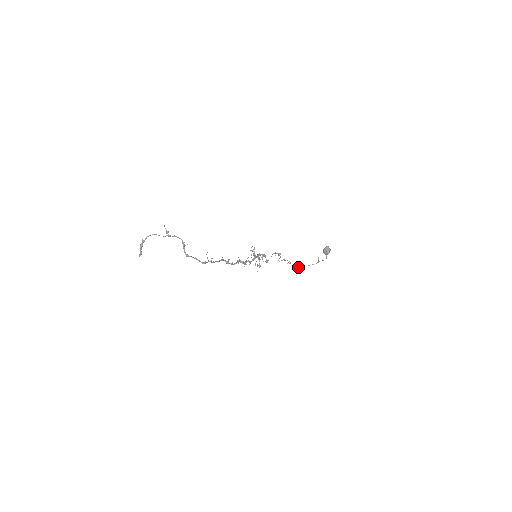
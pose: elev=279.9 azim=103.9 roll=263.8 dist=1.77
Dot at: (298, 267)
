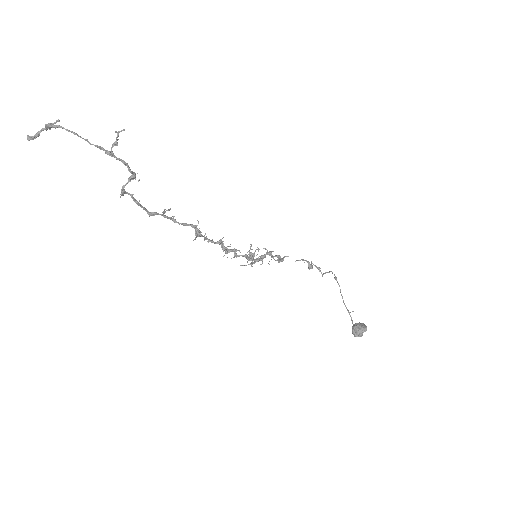
Dot at: (336, 279)
